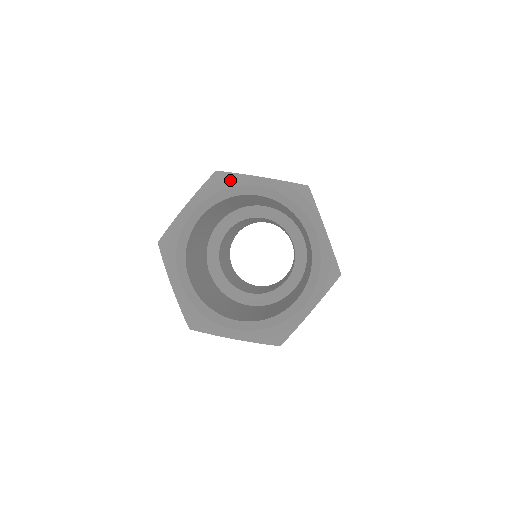
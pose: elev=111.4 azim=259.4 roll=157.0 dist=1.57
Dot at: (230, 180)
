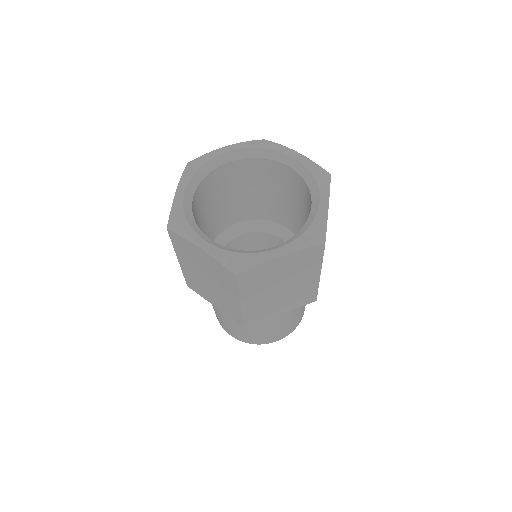
Dot at: (203, 158)
